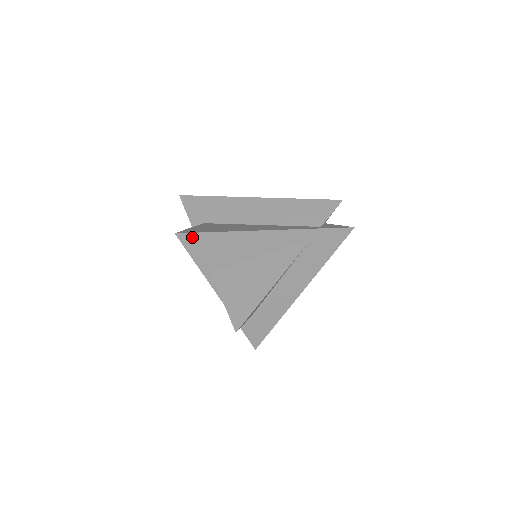
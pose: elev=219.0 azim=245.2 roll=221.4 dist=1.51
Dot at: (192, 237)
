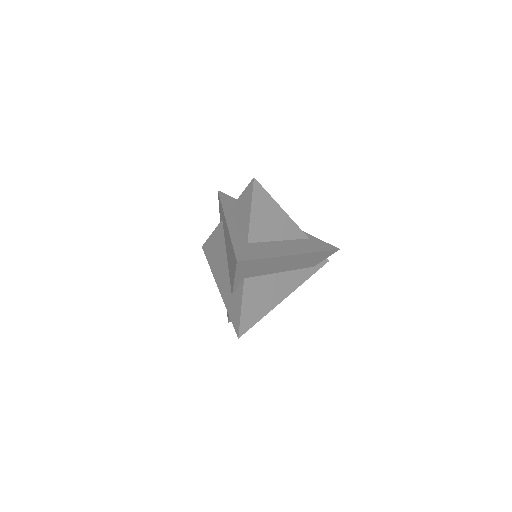
Dot at: (245, 328)
